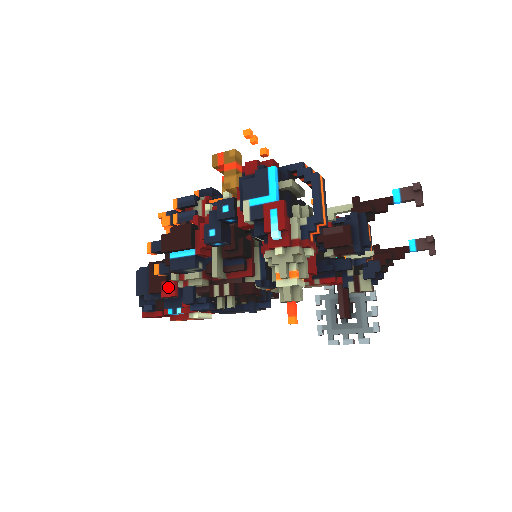
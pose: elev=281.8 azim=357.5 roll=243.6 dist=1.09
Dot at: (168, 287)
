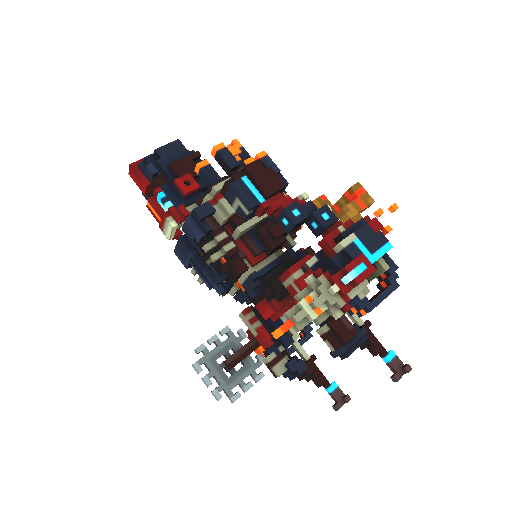
Dot at: (187, 182)
